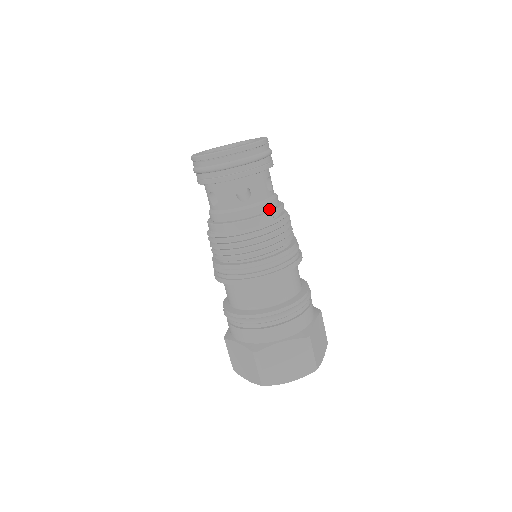
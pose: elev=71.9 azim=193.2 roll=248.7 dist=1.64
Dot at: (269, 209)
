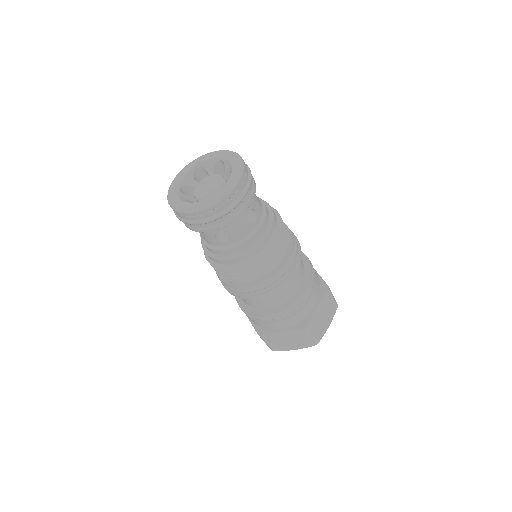
Dot at: (253, 243)
